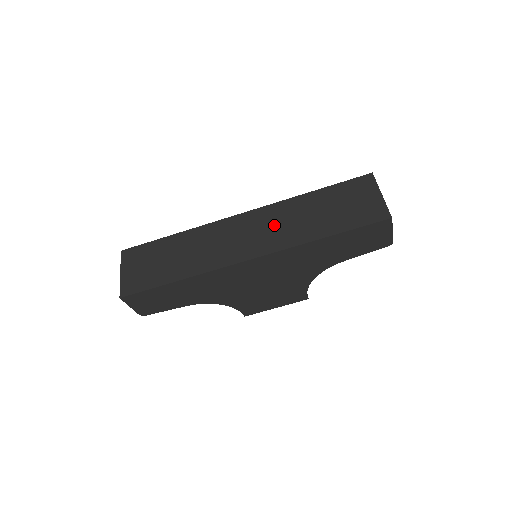
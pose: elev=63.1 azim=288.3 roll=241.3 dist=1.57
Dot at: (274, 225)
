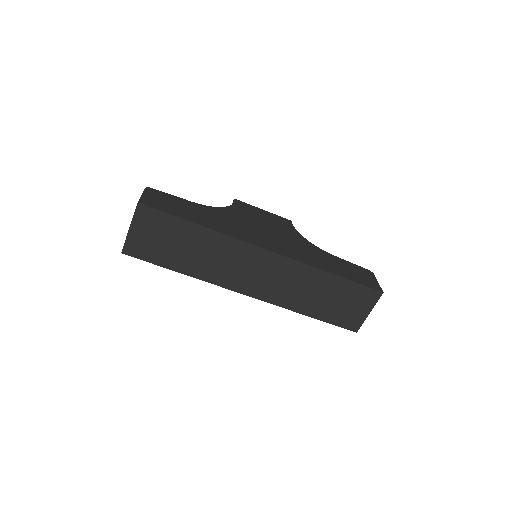
Dot at: (284, 282)
